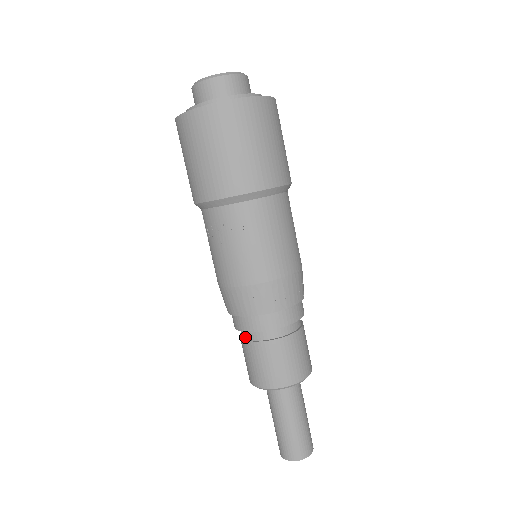
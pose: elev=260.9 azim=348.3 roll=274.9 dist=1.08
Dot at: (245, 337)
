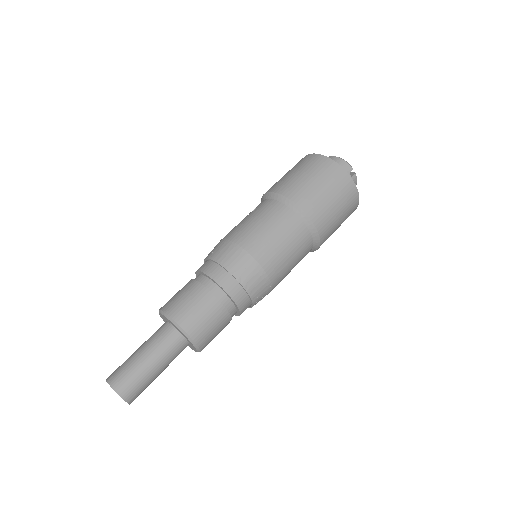
Dot at: occluded
